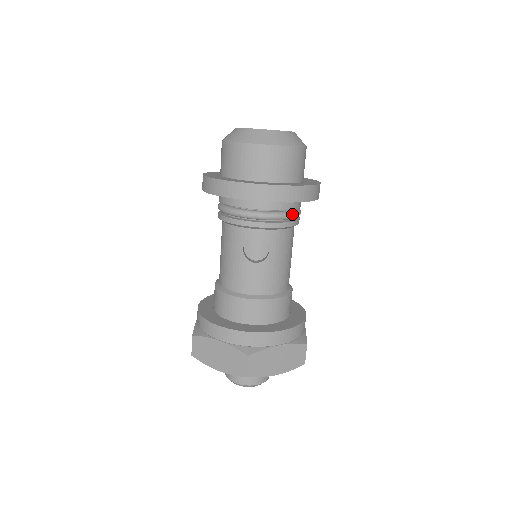
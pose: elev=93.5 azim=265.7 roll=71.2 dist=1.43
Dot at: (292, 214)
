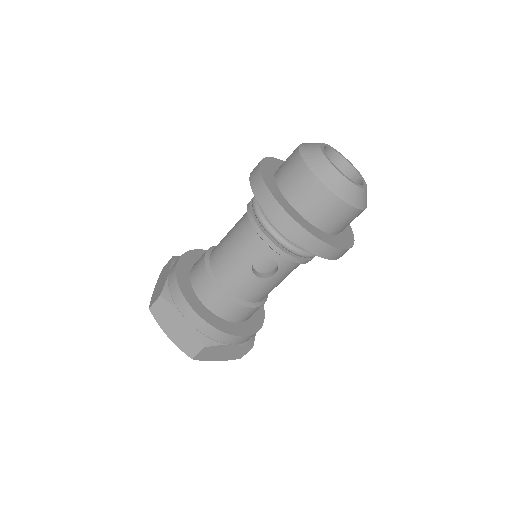
Dot at: (315, 255)
